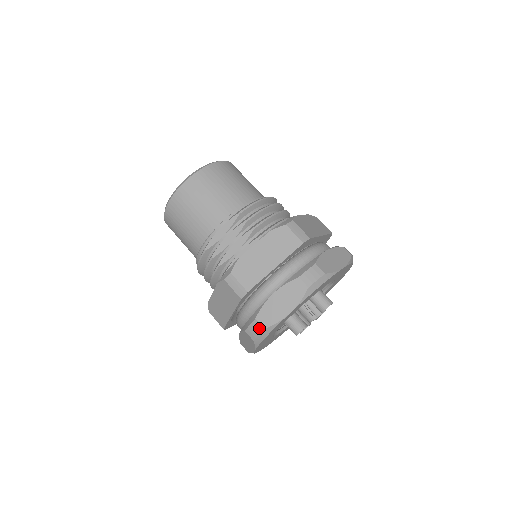
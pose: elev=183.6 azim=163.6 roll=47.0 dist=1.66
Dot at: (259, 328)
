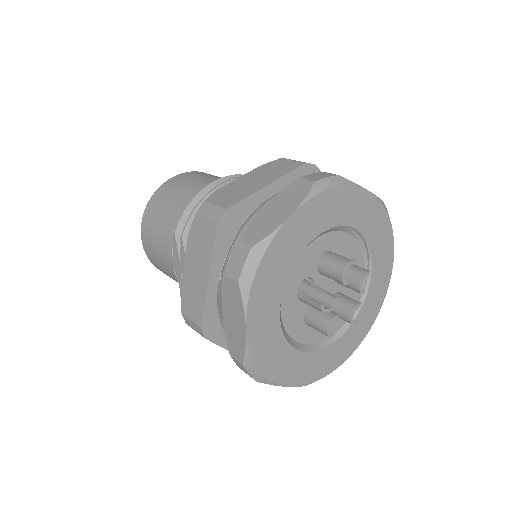
Dot at: (240, 366)
